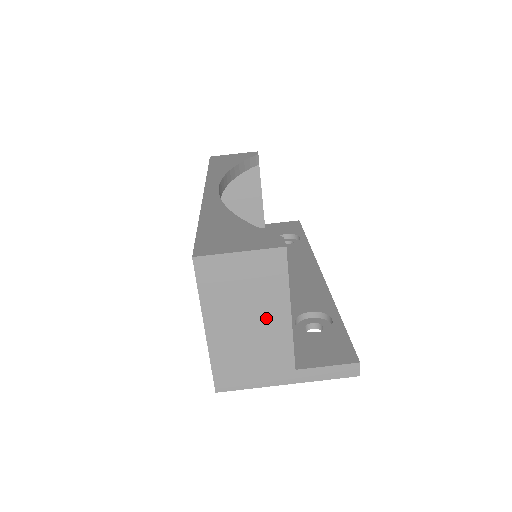
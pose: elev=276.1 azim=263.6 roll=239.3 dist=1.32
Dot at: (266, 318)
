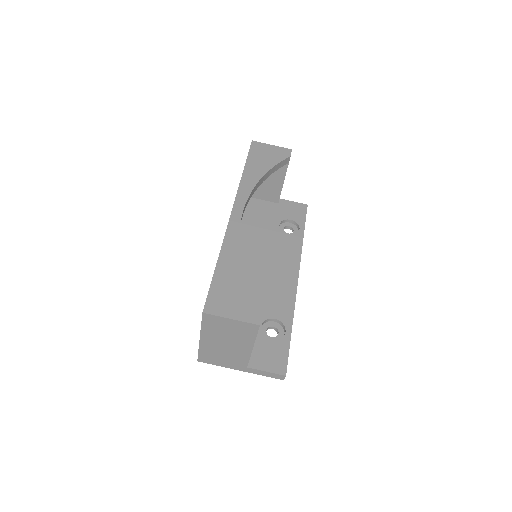
Dot at: (237, 345)
